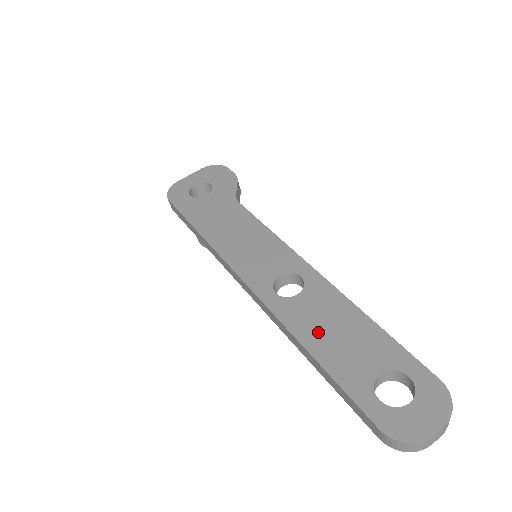
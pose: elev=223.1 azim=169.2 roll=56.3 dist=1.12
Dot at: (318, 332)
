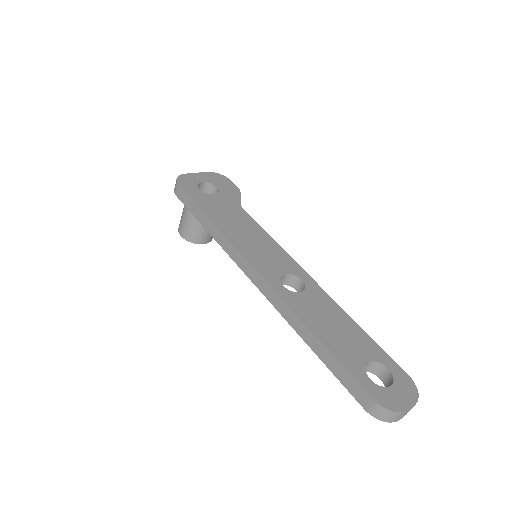
Dot at: (320, 323)
